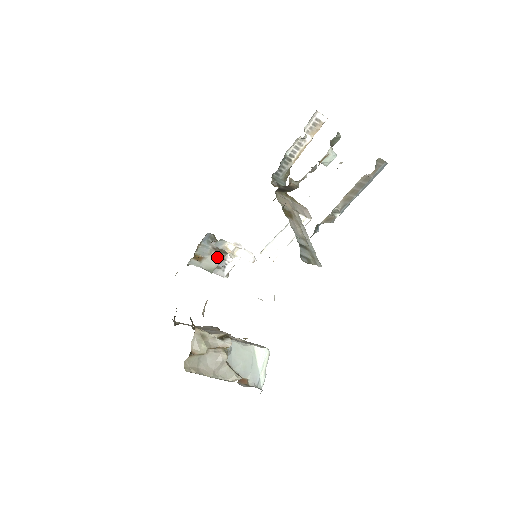
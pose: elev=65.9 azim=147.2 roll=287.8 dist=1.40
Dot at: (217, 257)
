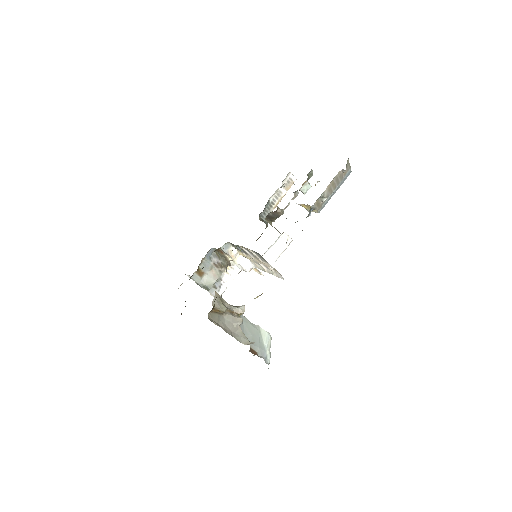
Dot at: (216, 273)
